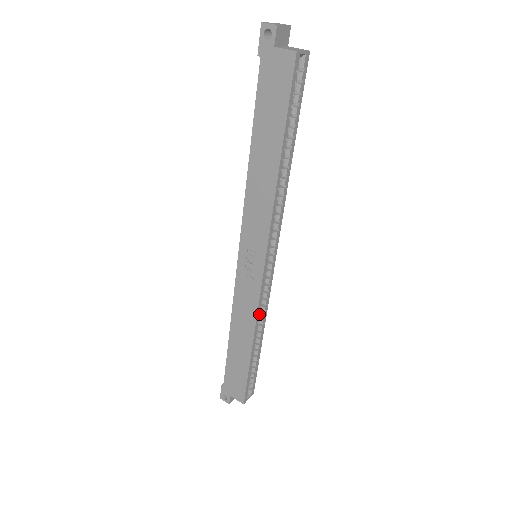
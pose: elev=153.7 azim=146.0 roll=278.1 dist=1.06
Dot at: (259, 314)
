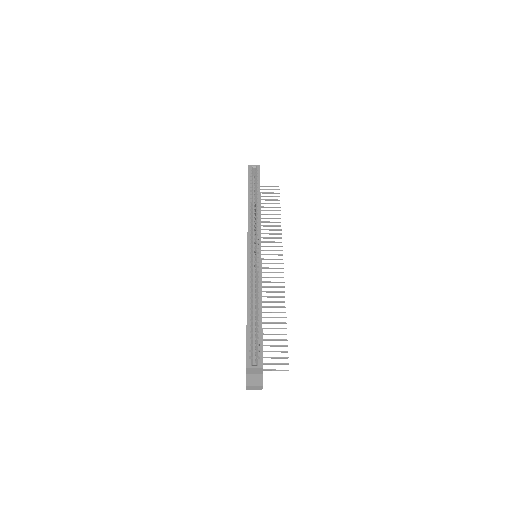
Dot at: (250, 280)
